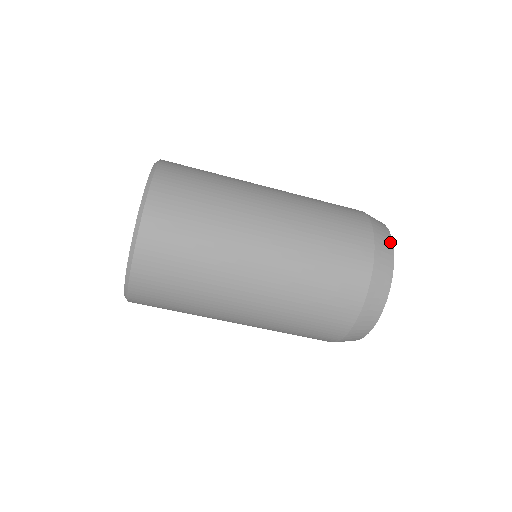
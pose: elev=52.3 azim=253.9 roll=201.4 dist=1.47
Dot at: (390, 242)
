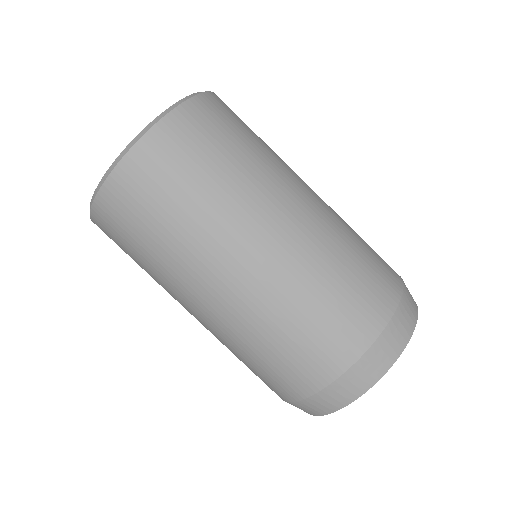
Dot at: occluded
